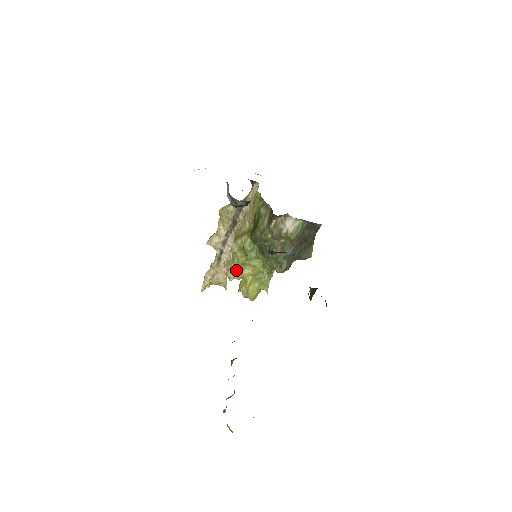
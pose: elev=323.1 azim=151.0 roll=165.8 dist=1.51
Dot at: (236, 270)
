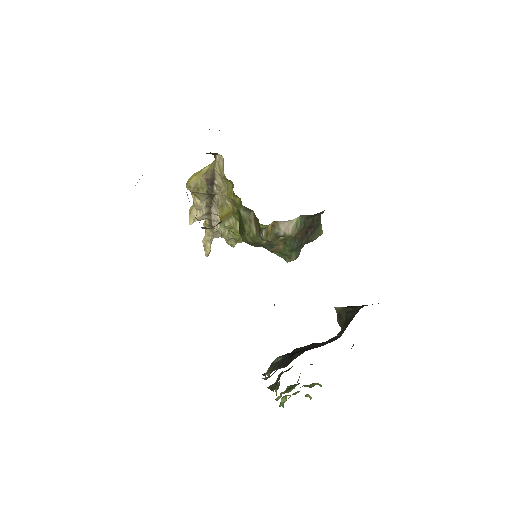
Dot at: (236, 240)
